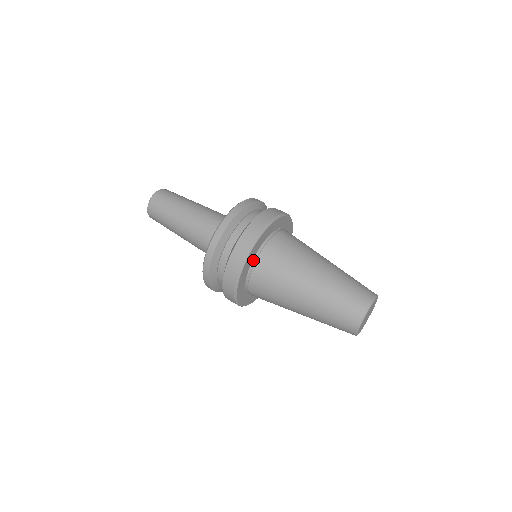
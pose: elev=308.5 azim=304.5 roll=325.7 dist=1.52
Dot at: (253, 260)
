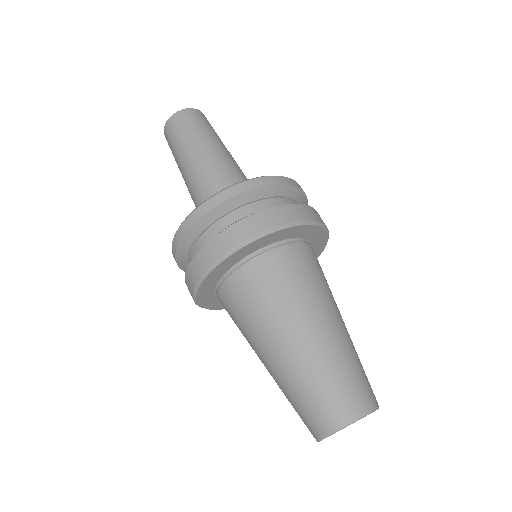
Dot at: (281, 241)
